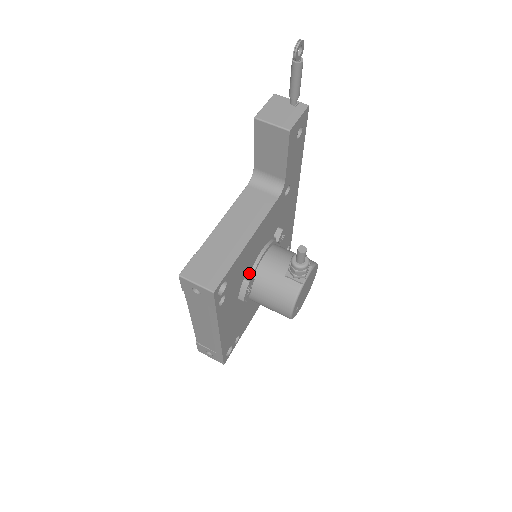
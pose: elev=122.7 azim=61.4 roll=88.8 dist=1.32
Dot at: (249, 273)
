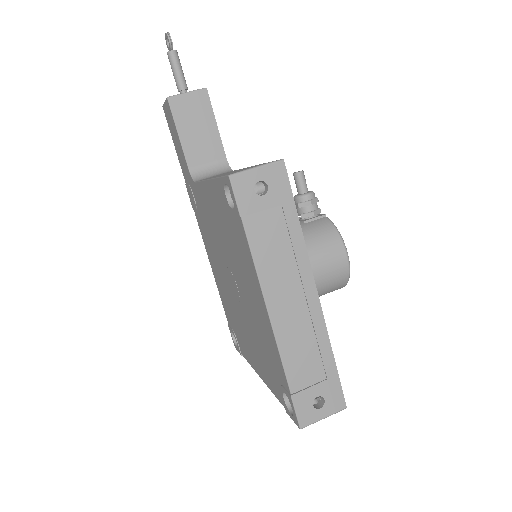
Dot at: occluded
